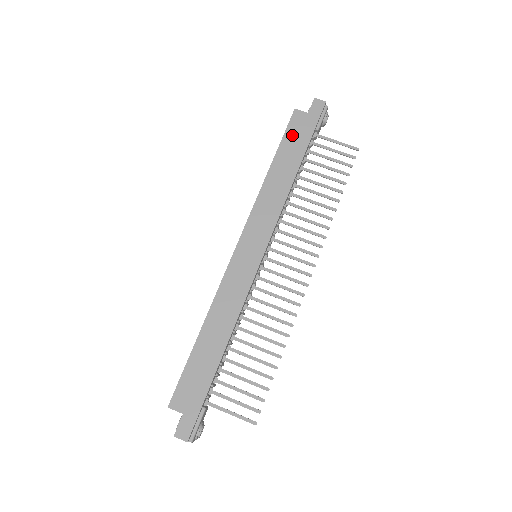
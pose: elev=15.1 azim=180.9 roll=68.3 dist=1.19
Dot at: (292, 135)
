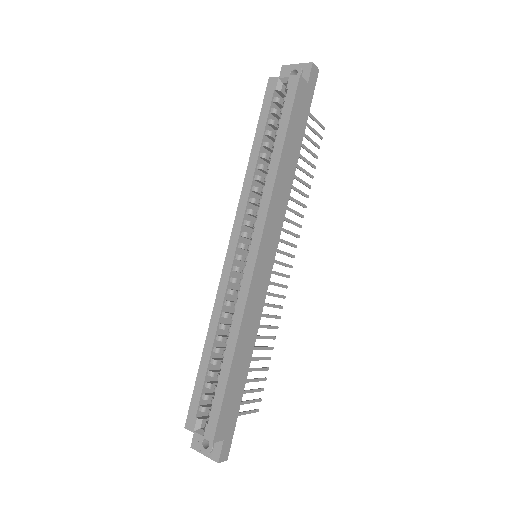
Dot at: (297, 112)
